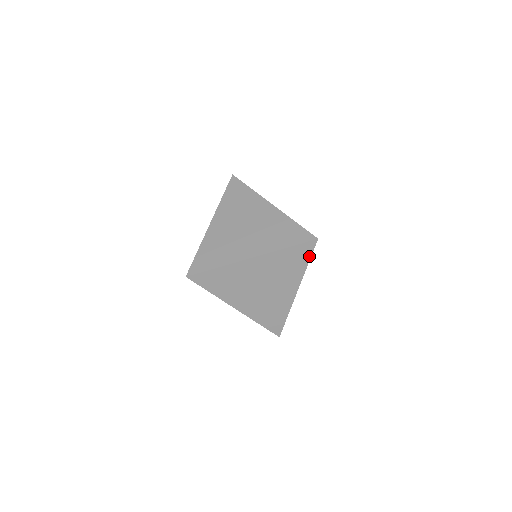
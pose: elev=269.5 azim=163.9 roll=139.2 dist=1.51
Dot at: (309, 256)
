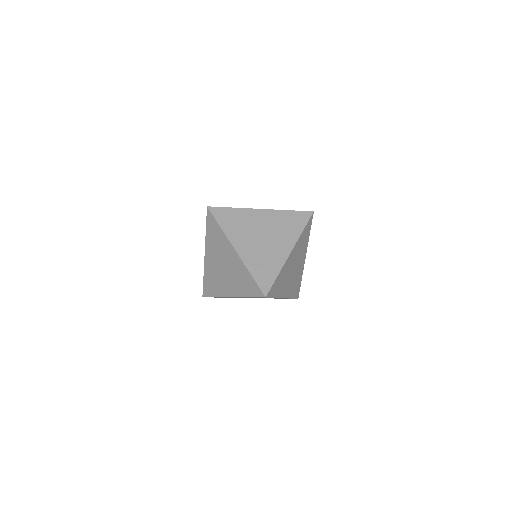
Dot at: (310, 227)
